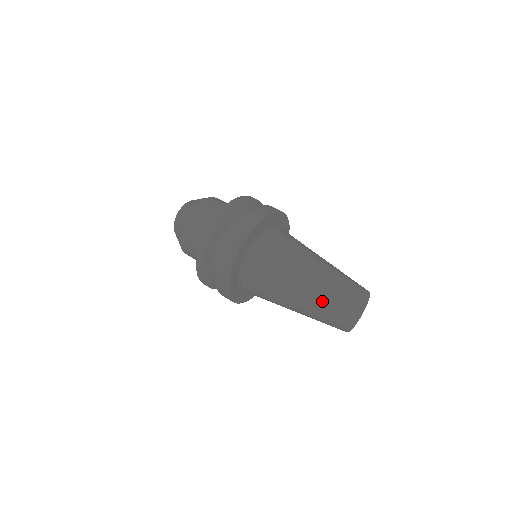
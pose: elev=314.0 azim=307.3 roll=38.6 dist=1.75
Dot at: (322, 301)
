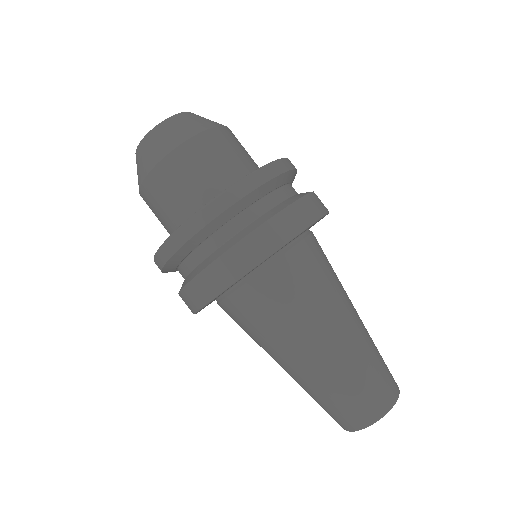
Dot at: (322, 397)
